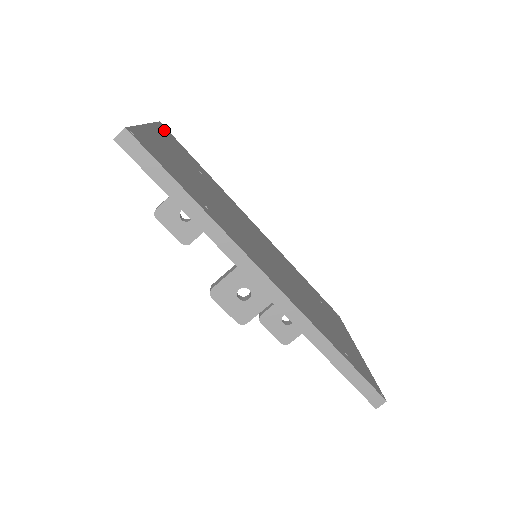
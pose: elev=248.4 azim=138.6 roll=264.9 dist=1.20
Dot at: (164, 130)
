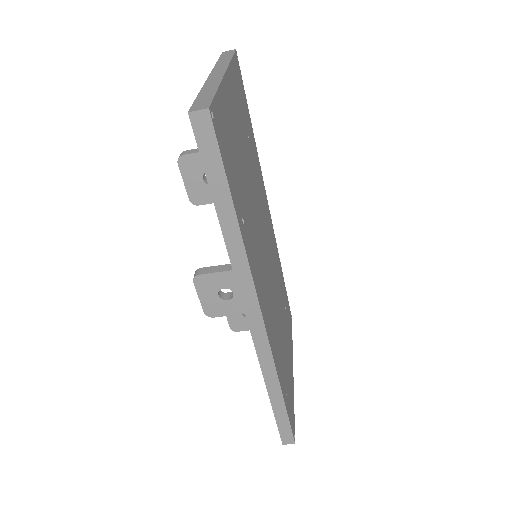
Dot at: (236, 68)
